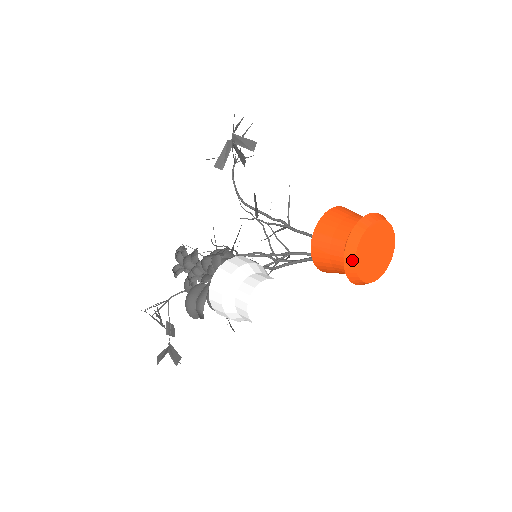
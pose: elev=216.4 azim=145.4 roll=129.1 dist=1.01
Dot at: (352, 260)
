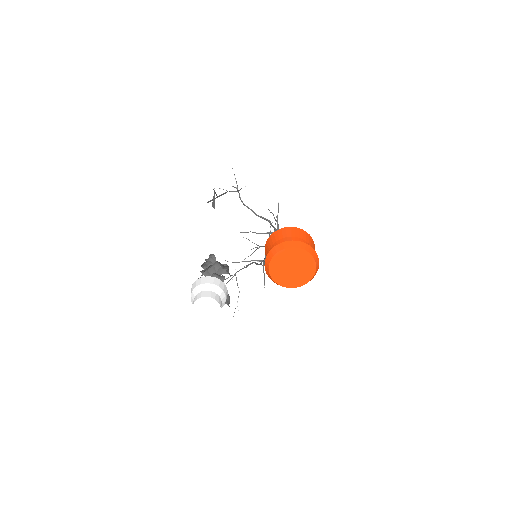
Dot at: (270, 277)
